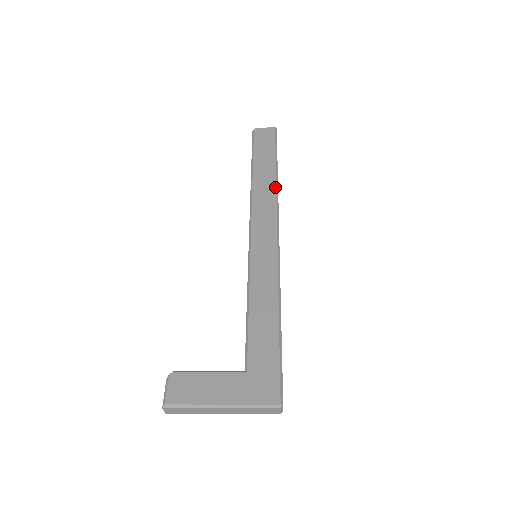
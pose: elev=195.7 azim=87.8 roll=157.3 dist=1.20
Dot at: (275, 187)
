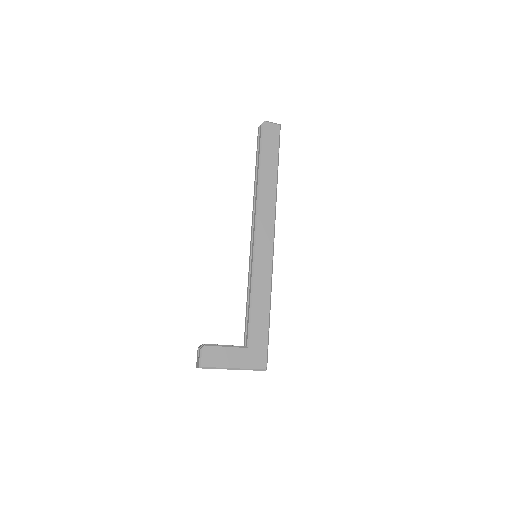
Dot at: (275, 195)
